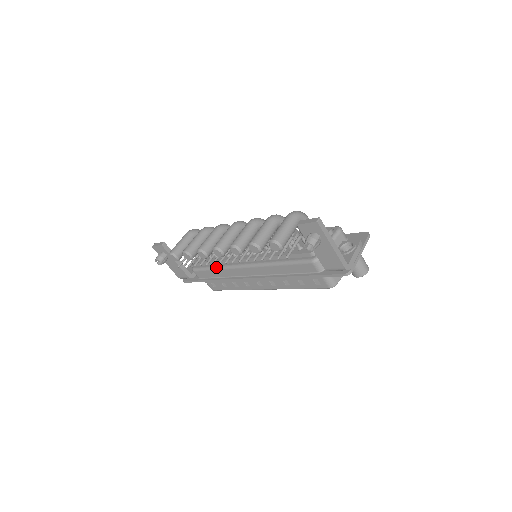
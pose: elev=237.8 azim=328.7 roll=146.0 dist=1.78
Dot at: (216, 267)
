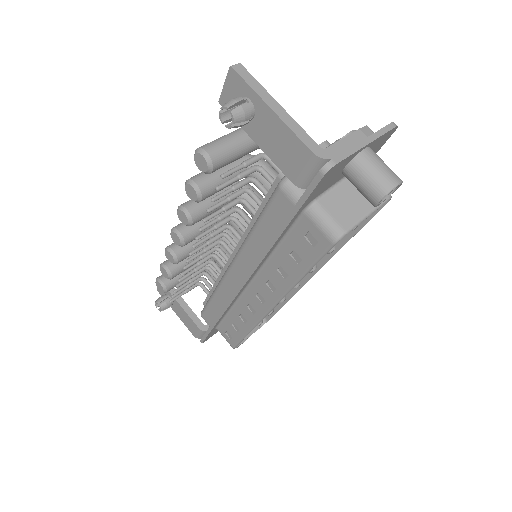
Dot at: (213, 292)
